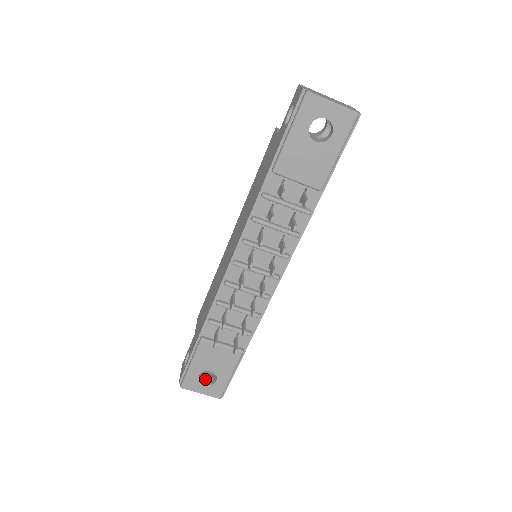
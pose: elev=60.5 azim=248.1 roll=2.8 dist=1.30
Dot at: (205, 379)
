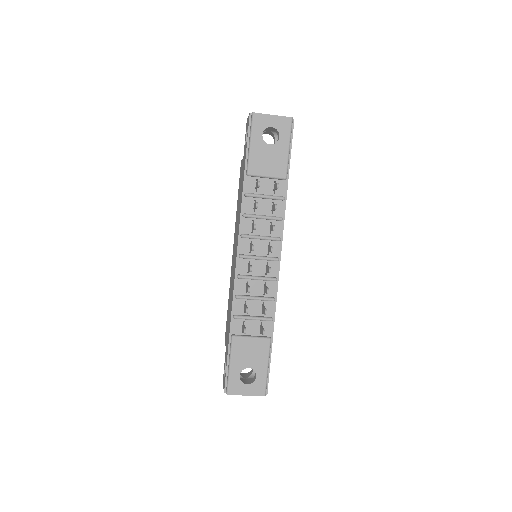
Dot at: (246, 382)
